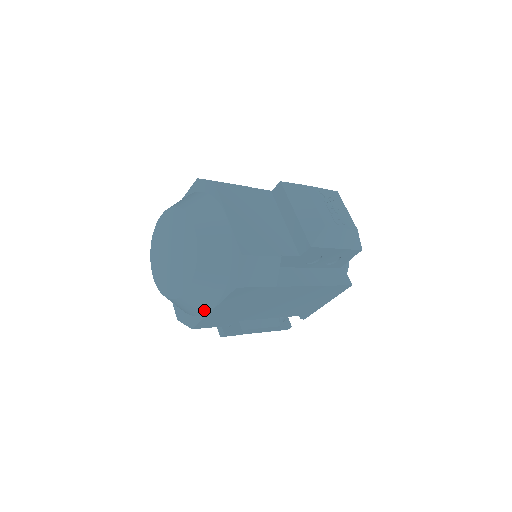
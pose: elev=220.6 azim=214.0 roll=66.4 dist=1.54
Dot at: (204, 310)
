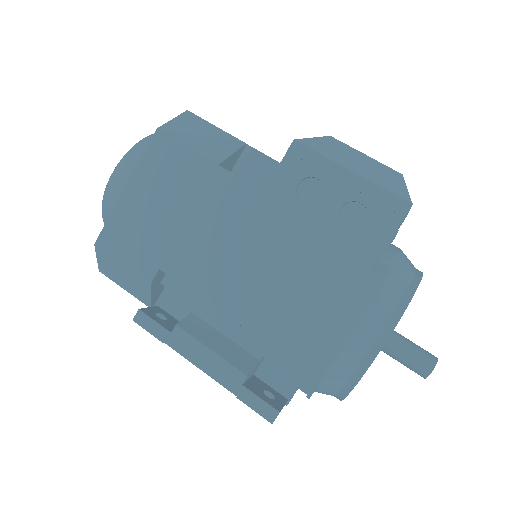
Dot at: (118, 197)
